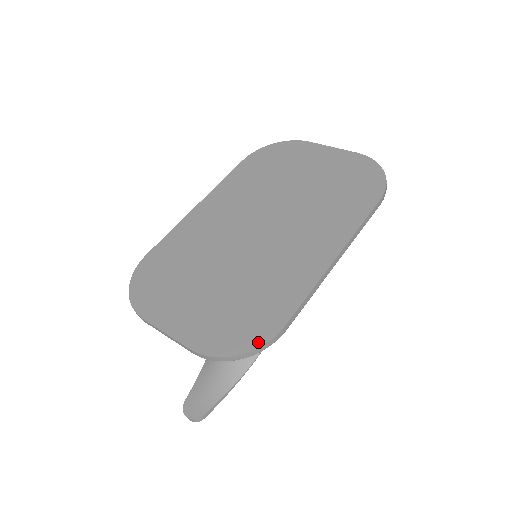
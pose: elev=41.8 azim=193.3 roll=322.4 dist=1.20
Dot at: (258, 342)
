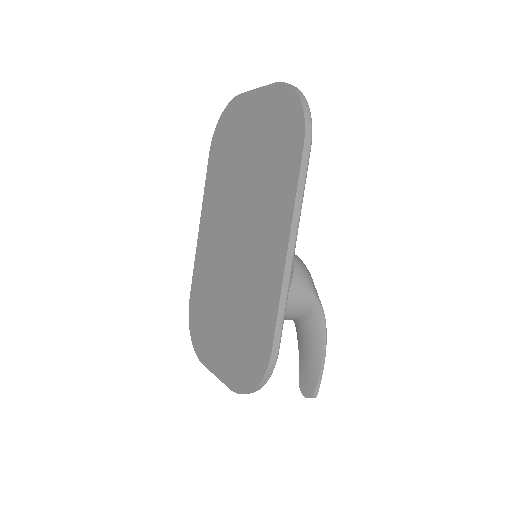
Dot at: (261, 373)
